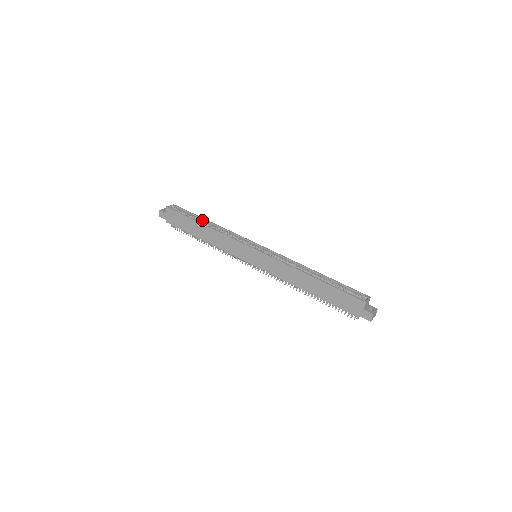
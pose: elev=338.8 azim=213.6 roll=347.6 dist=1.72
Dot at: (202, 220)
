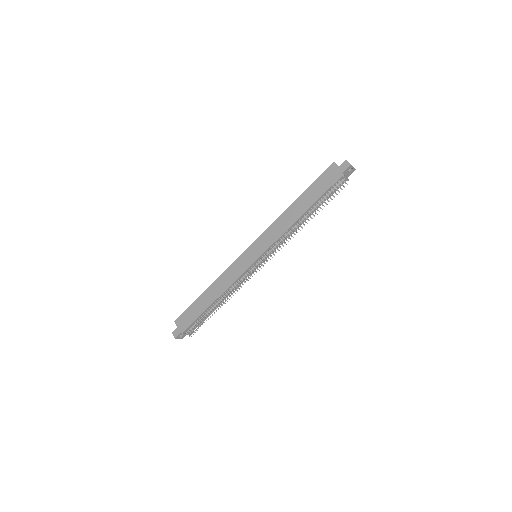
Dot at: occluded
